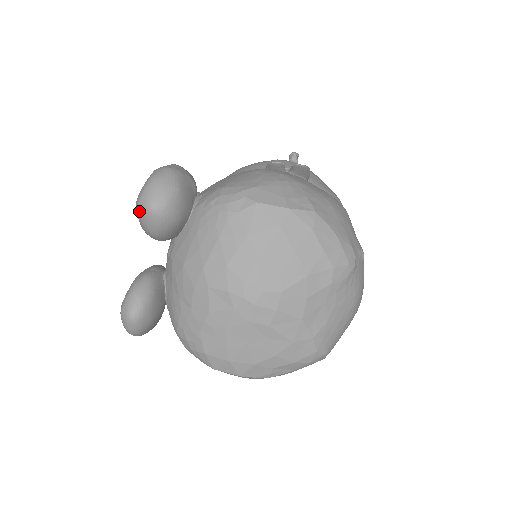
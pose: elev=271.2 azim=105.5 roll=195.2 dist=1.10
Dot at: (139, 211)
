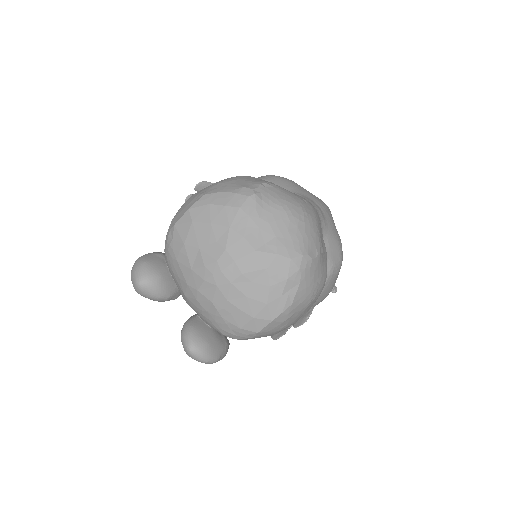
Dot at: (138, 293)
